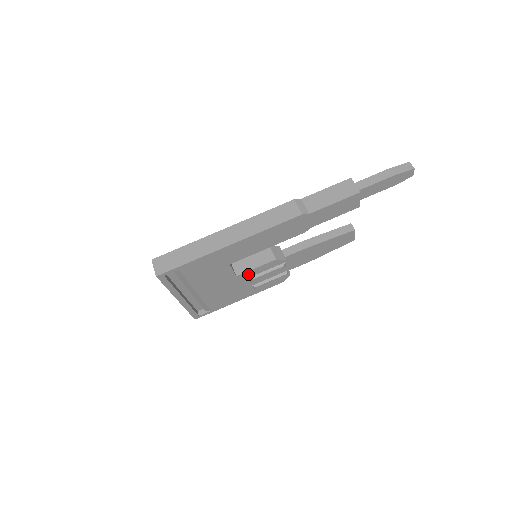
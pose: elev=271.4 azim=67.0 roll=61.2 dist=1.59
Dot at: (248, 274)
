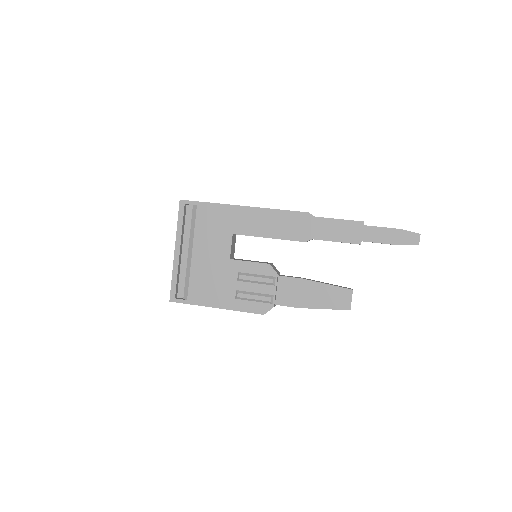
Dot at: (240, 266)
